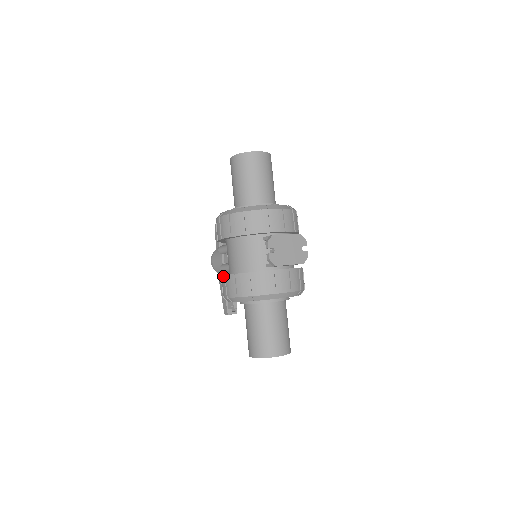
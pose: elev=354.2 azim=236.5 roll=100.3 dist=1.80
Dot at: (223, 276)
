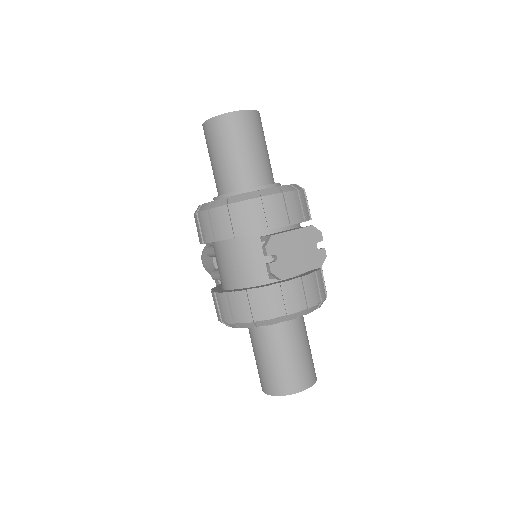
Dot at: (213, 293)
